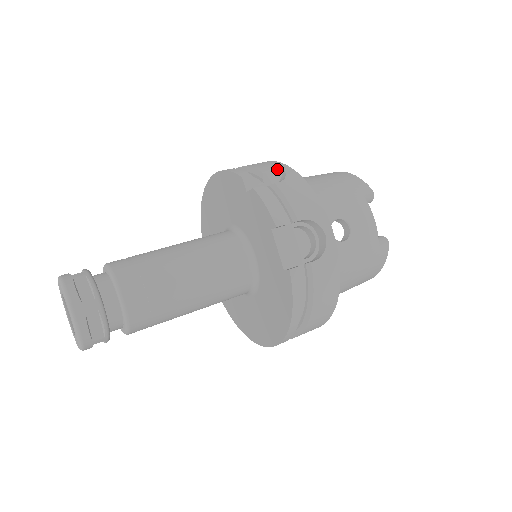
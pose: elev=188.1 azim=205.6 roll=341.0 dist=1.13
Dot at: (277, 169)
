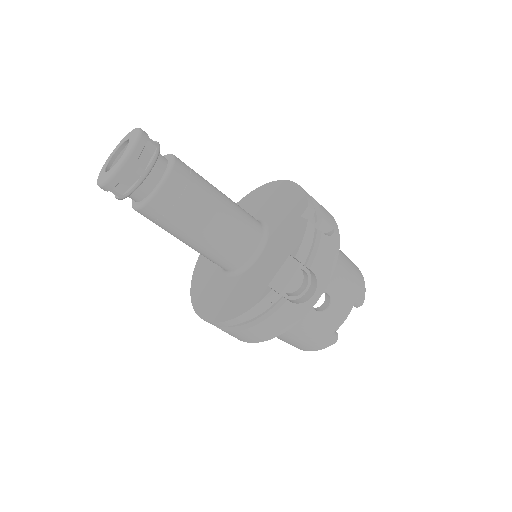
Dot at: (331, 225)
